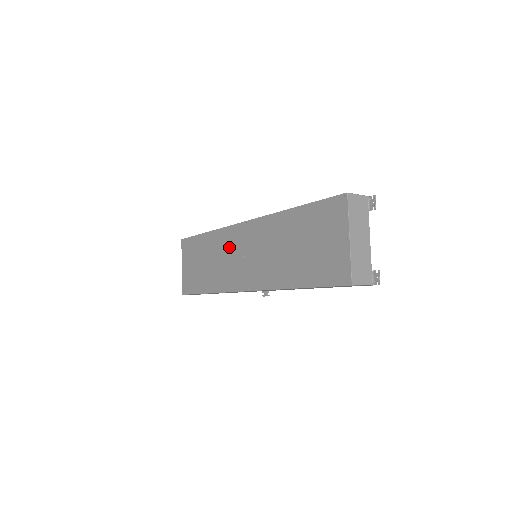
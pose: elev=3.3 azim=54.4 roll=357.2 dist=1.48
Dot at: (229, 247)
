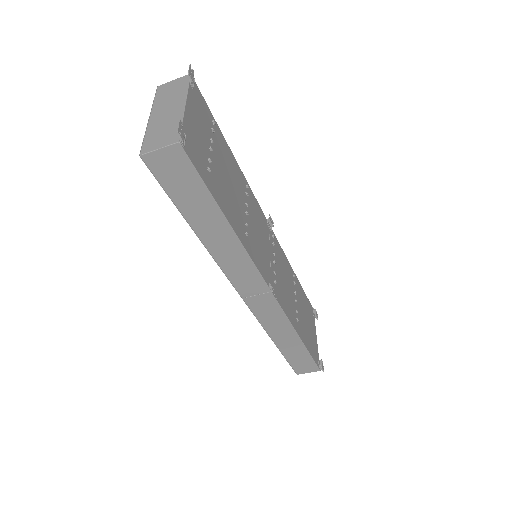
Dot at: occluded
